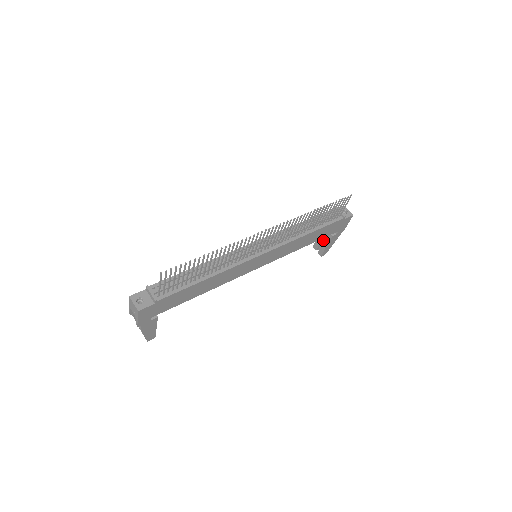
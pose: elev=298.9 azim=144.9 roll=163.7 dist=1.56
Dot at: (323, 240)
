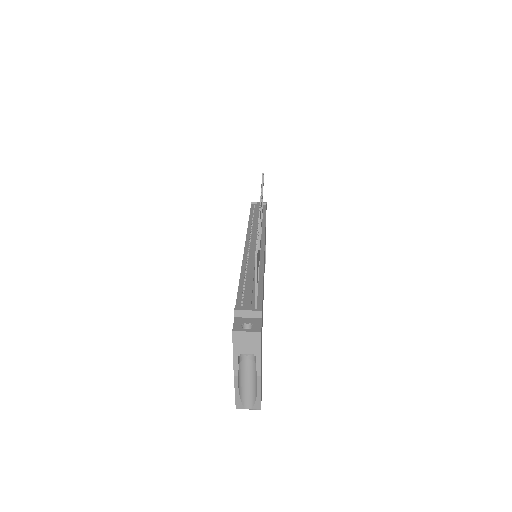
Dot at: occluded
